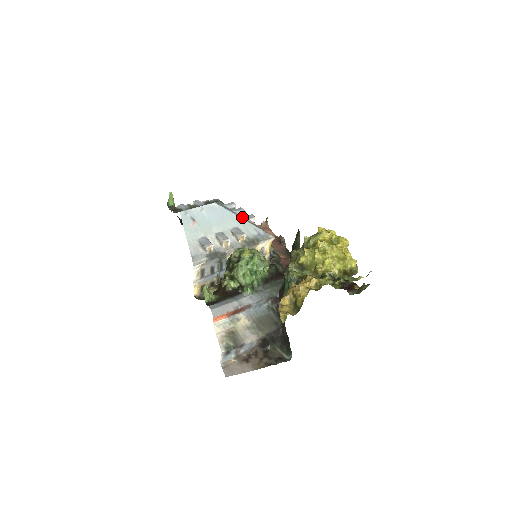
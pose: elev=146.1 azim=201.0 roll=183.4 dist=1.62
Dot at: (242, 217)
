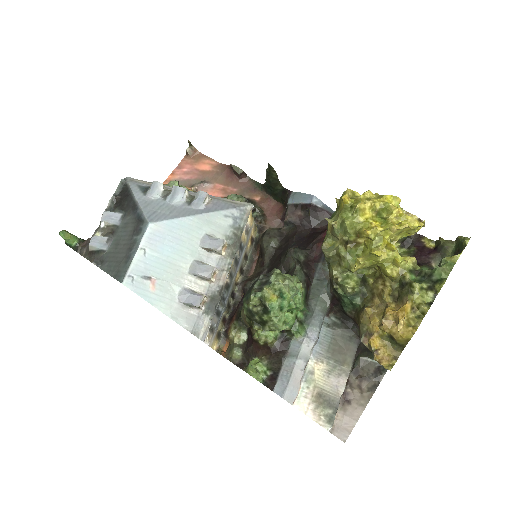
Dot at: (193, 208)
